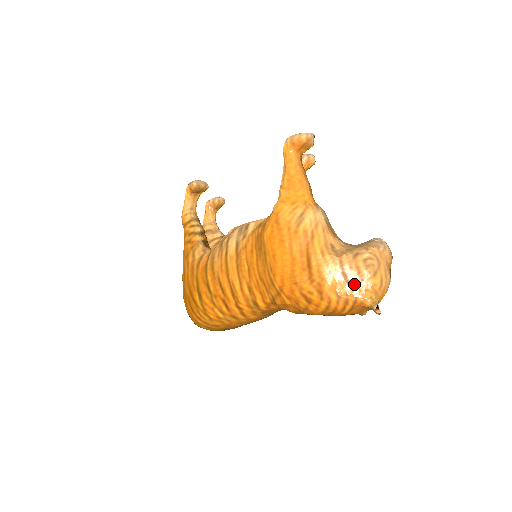
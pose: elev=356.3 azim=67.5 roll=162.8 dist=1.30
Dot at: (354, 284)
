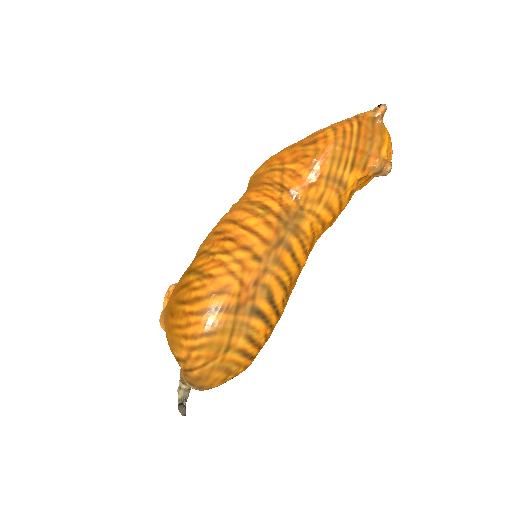
Dot at: occluded
